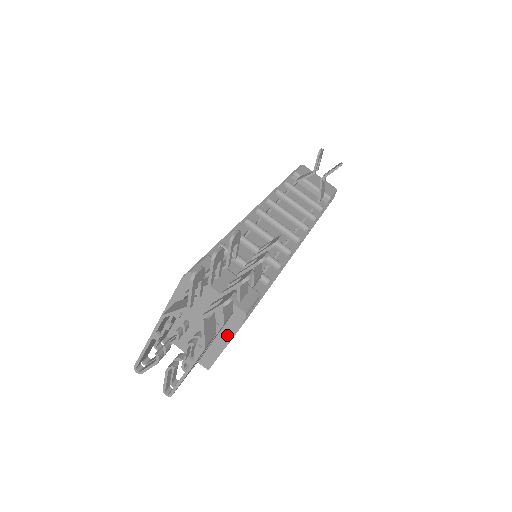
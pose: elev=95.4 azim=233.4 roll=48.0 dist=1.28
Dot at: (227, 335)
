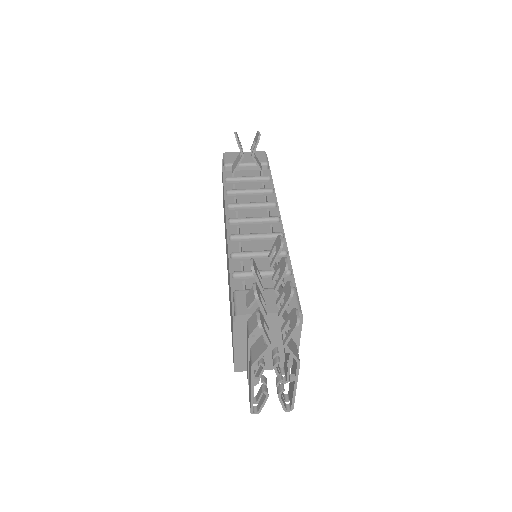
Dot at: (295, 335)
